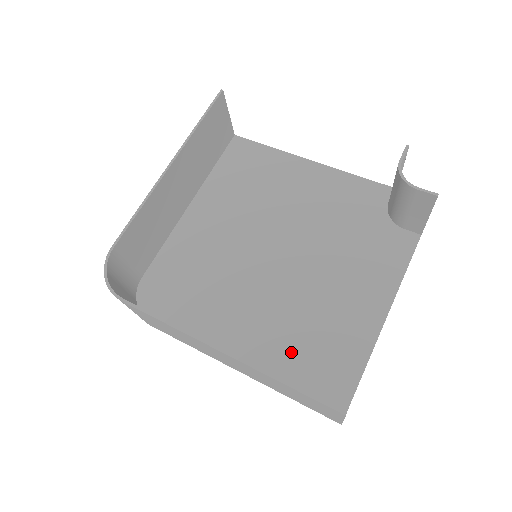
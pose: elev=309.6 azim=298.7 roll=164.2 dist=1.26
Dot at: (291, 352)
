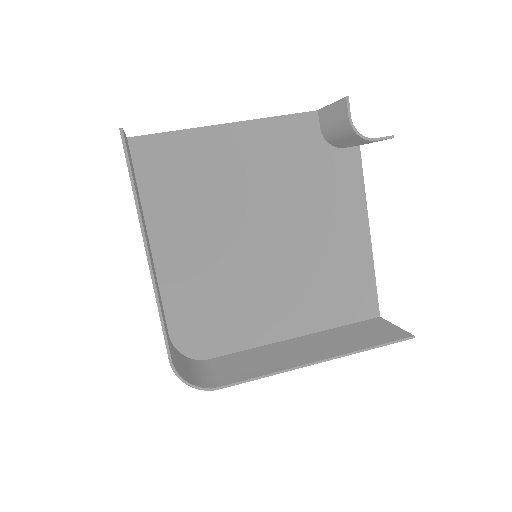
Dot at: (324, 301)
